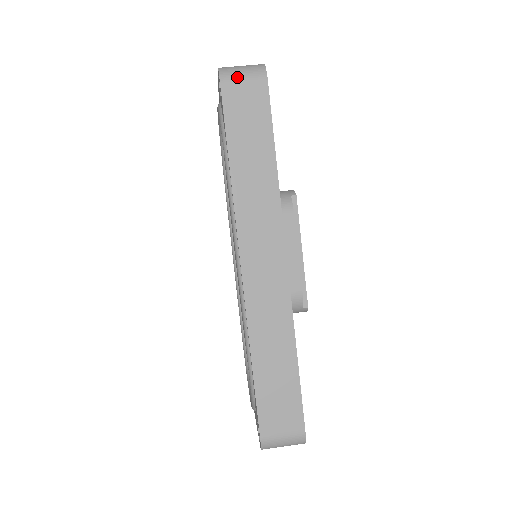
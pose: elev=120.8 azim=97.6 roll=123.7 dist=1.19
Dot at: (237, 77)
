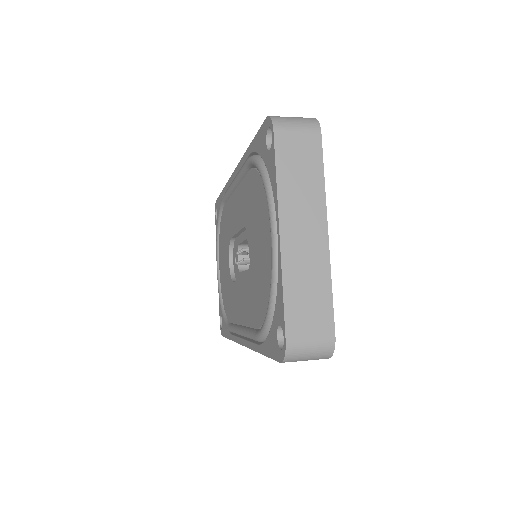
Dot at: occluded
